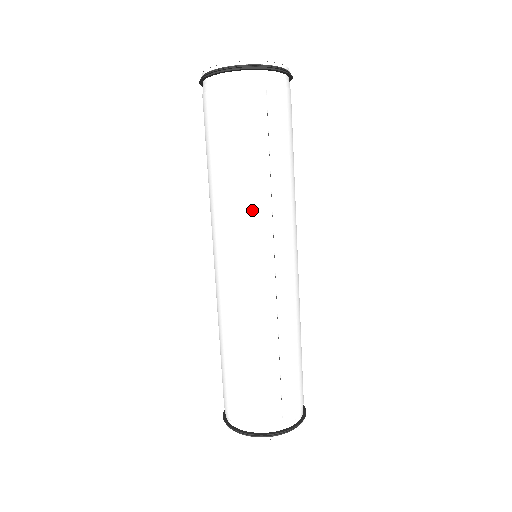
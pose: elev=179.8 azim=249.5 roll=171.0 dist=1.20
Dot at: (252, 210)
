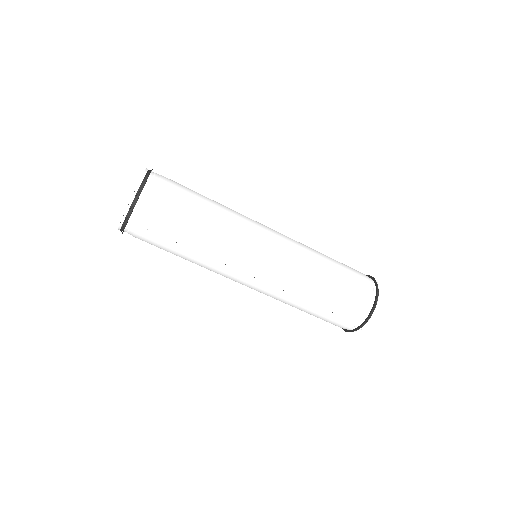
Dot at: (214, 269)
